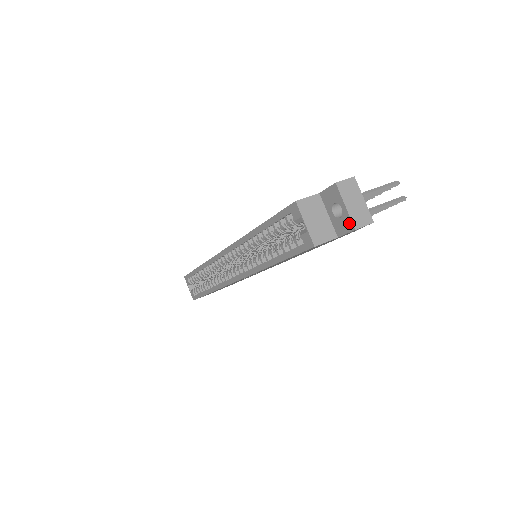
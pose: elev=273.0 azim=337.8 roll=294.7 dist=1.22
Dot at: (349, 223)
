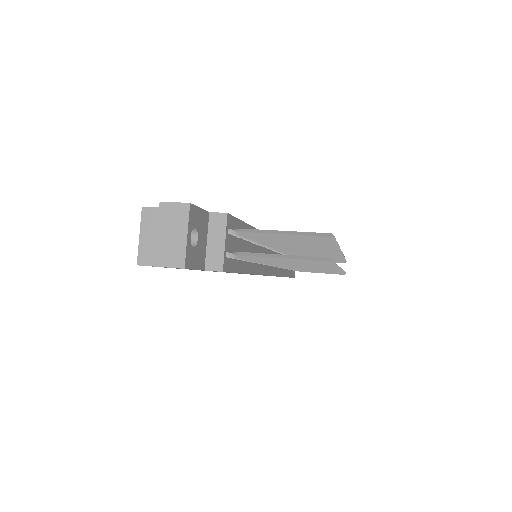
Dot at: (157, 255)
